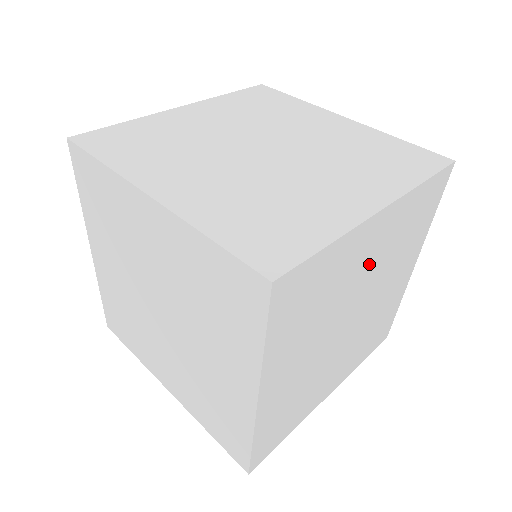
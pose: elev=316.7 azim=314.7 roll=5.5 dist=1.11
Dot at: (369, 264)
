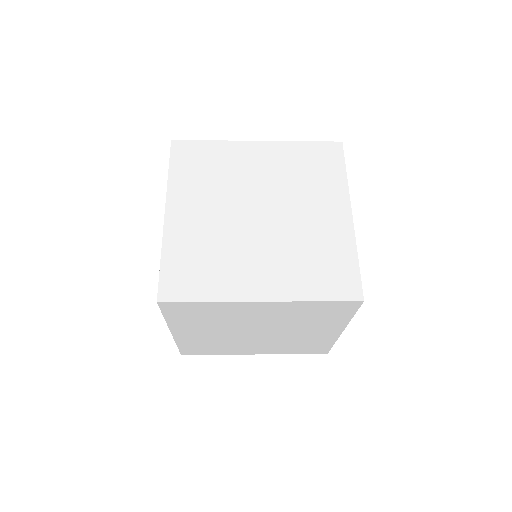
Dot at: occluded
